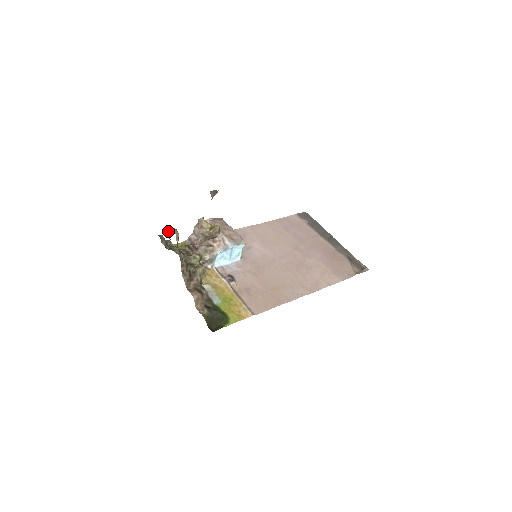
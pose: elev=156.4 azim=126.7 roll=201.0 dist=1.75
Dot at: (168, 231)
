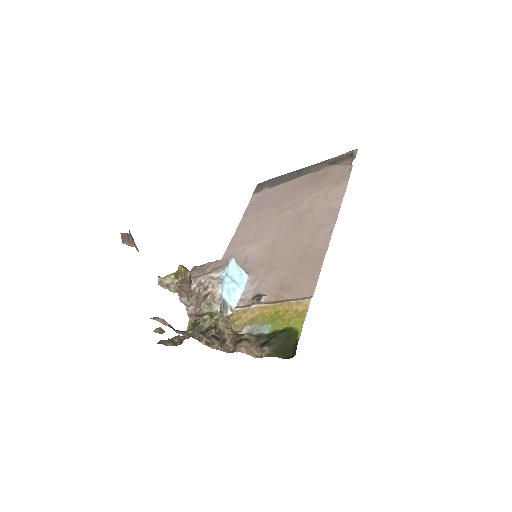
Dot at: (155, 329)
